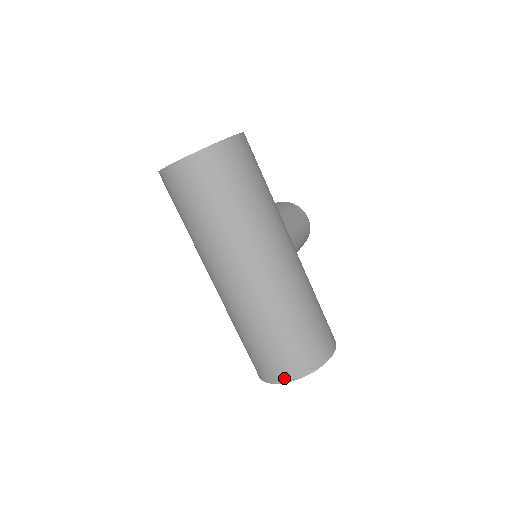
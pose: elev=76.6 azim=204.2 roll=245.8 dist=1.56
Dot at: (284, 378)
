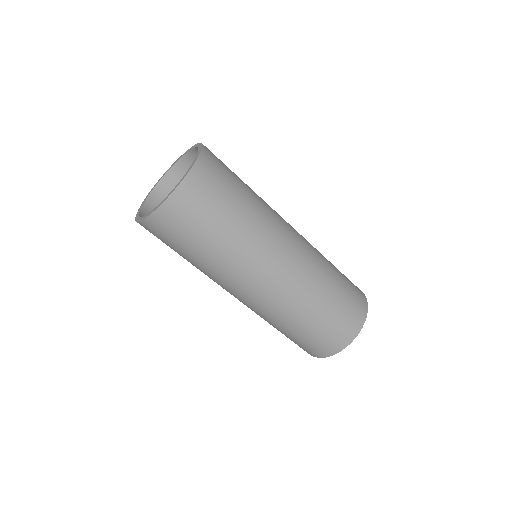
Dot at: (354, 333)
